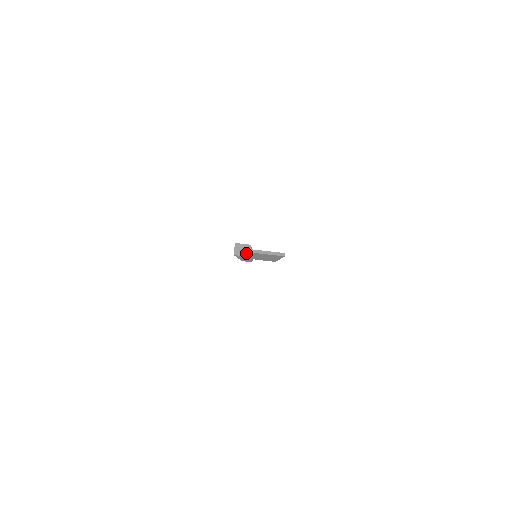
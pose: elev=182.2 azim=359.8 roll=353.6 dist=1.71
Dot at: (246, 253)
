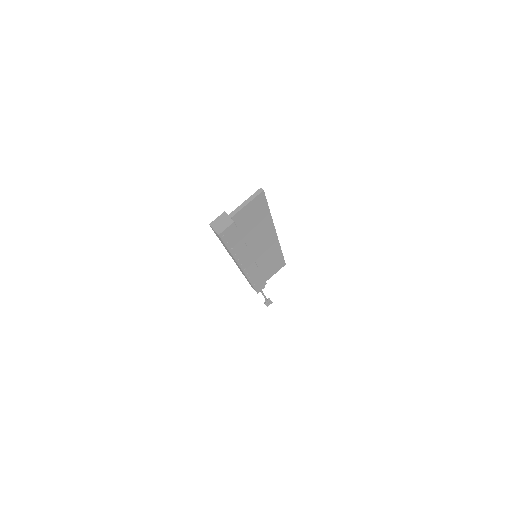
Dot at: (227, 222)
